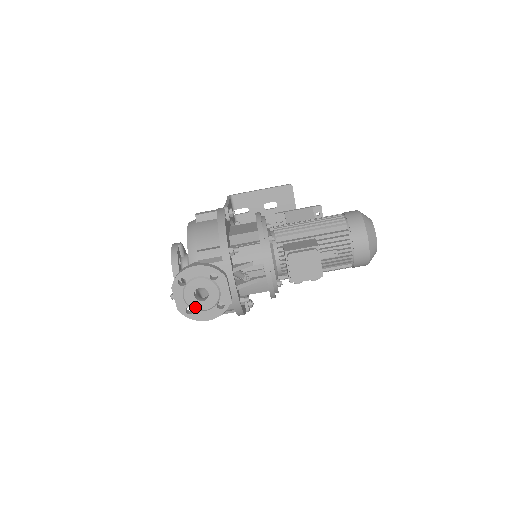
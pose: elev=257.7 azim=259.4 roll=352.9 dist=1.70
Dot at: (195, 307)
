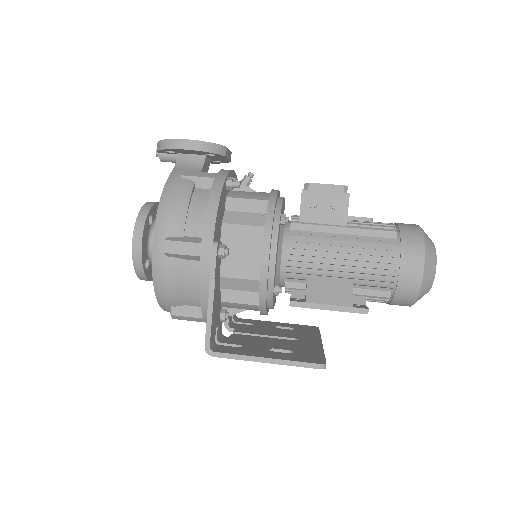
Dot at: occluded
